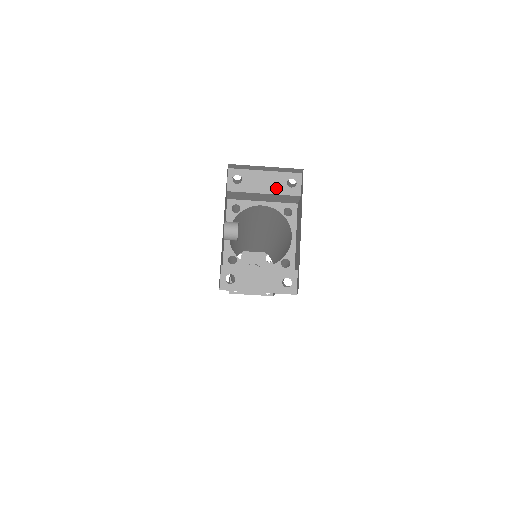
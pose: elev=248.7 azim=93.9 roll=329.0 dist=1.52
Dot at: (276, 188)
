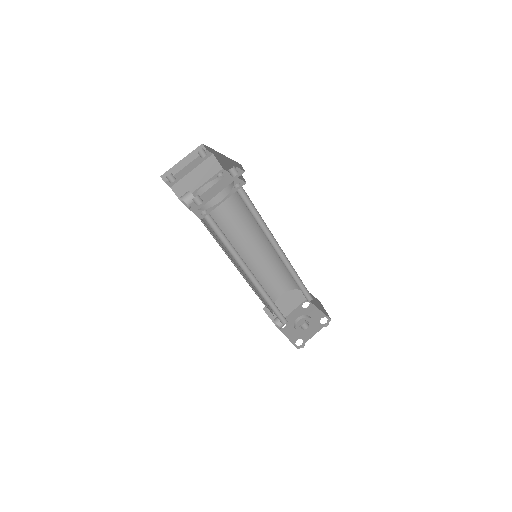
Dot at: (197, 164)
